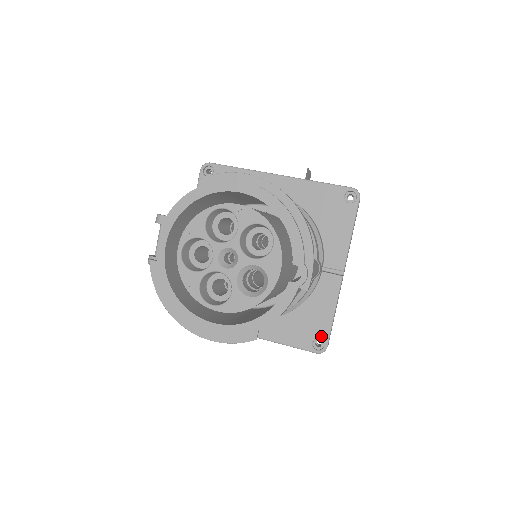
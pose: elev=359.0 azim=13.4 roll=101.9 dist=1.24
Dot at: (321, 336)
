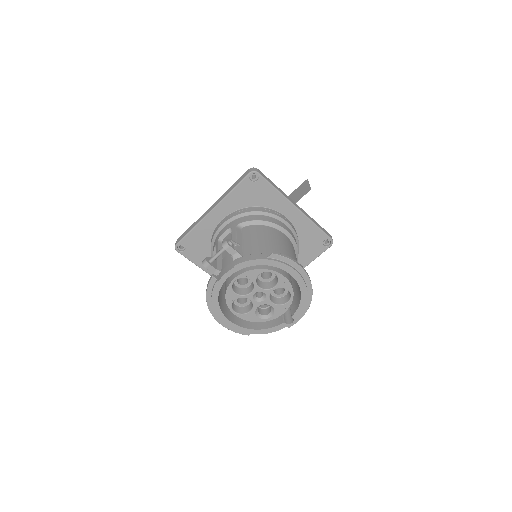
Dot at: occluded
